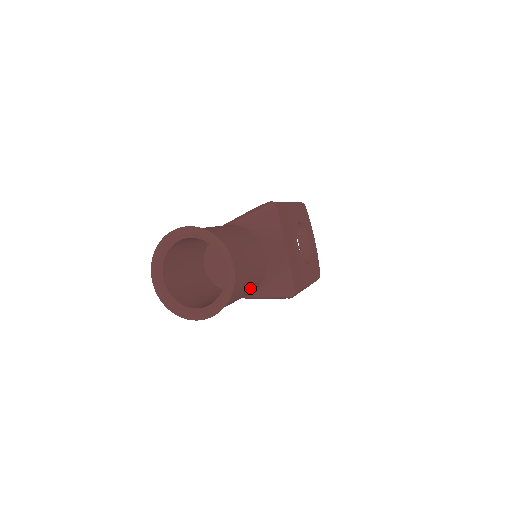
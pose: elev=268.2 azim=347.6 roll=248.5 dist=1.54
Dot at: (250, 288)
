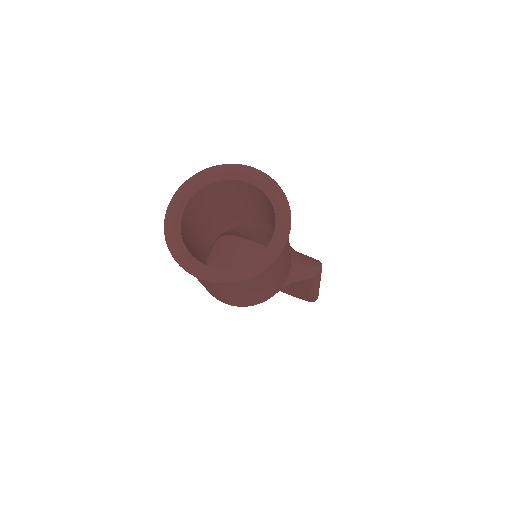
Dot at: occluded
